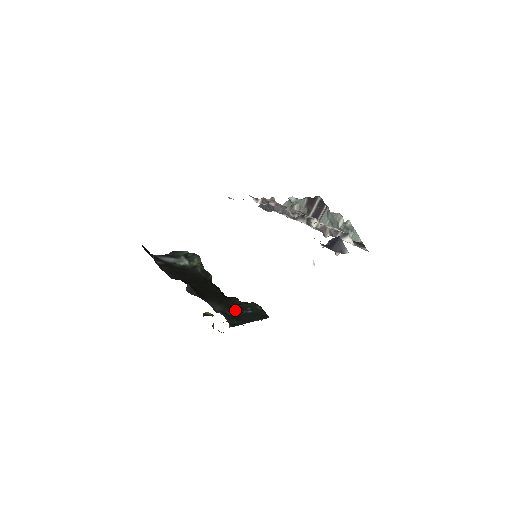
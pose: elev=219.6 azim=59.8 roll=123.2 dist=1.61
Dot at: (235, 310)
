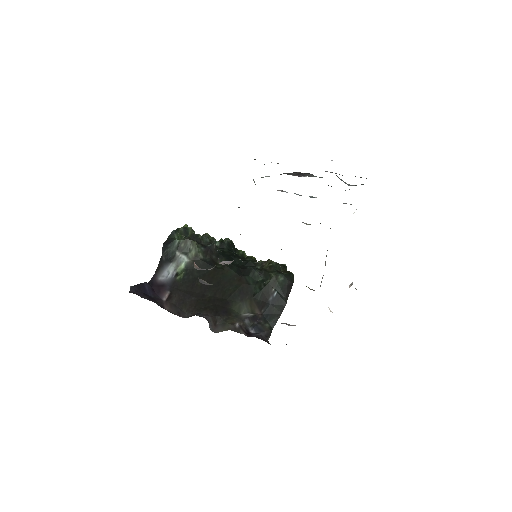
Dot at: (261, 300)
